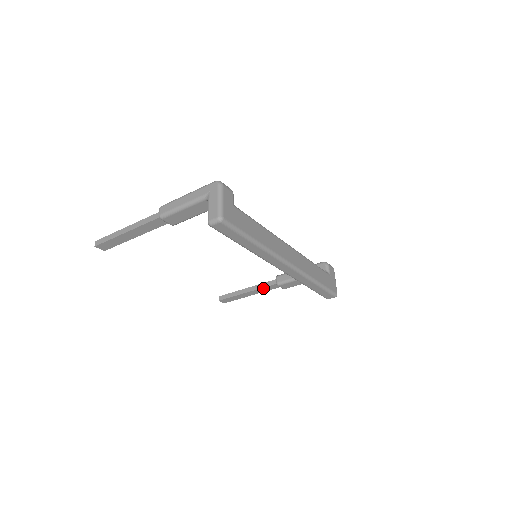
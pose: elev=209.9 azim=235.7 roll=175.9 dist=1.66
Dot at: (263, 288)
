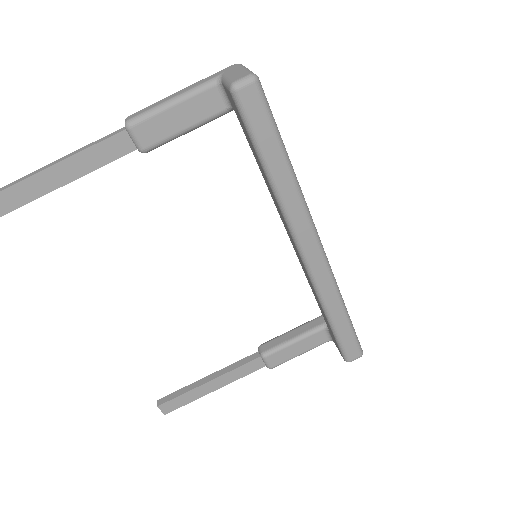
Dot at: (237, 369)
